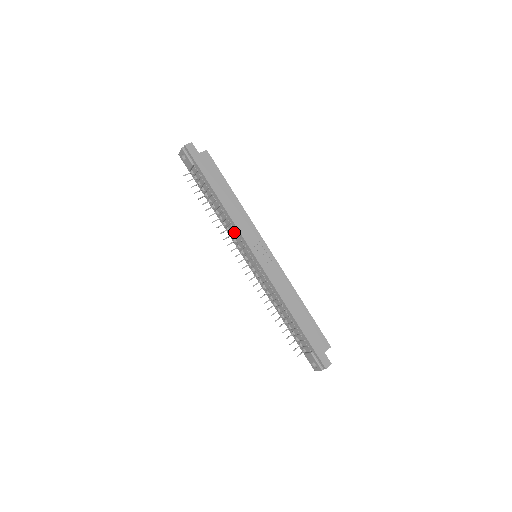
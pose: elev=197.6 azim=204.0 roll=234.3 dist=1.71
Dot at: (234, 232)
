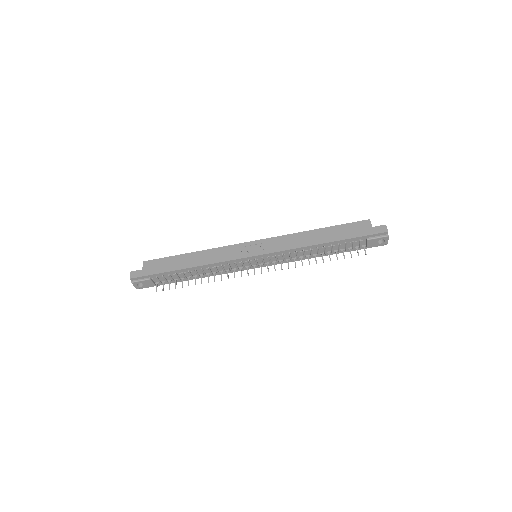
Dot at: (225, 267)
